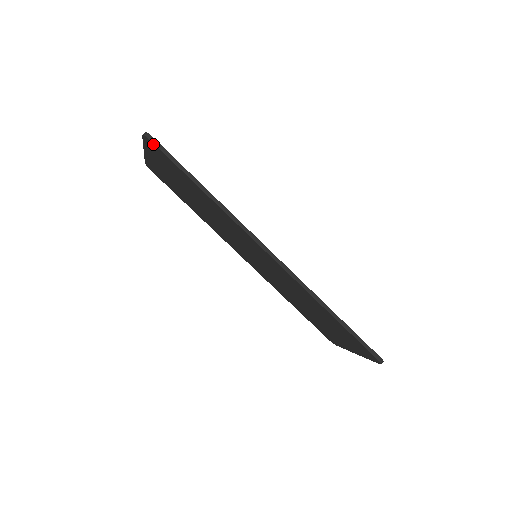
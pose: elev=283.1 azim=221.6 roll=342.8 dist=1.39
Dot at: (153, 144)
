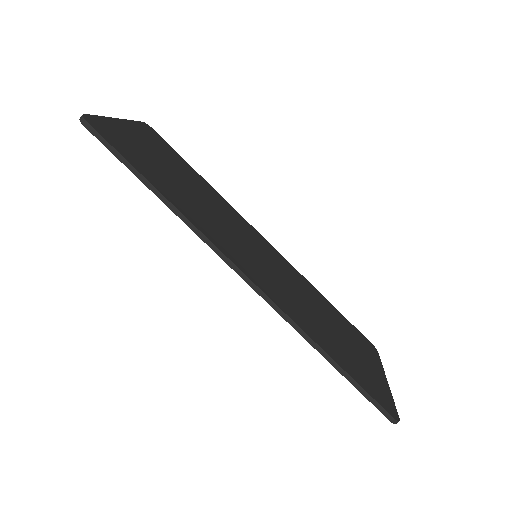
Dot at: (91, 131)
